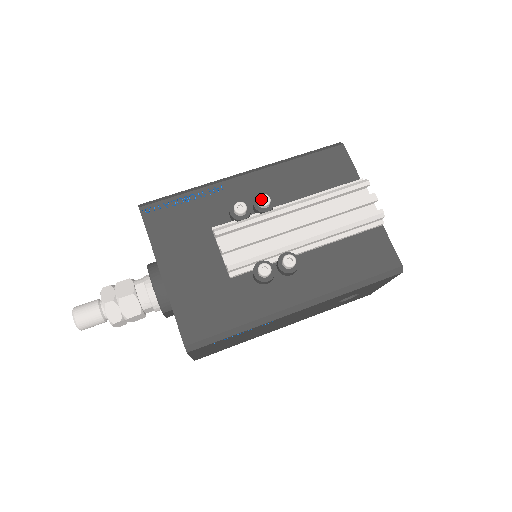
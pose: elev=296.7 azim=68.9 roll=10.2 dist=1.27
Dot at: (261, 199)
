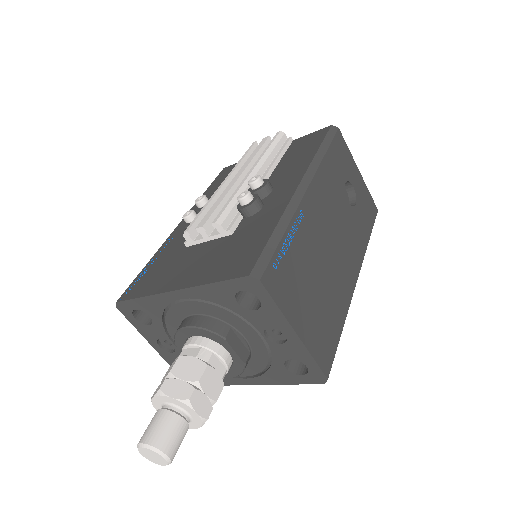
Dot at: (198, 203)
